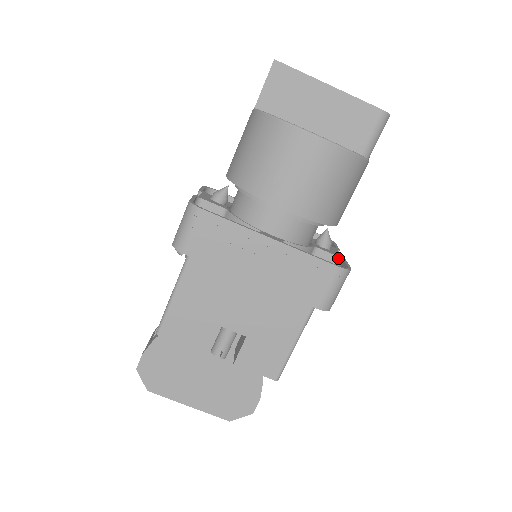
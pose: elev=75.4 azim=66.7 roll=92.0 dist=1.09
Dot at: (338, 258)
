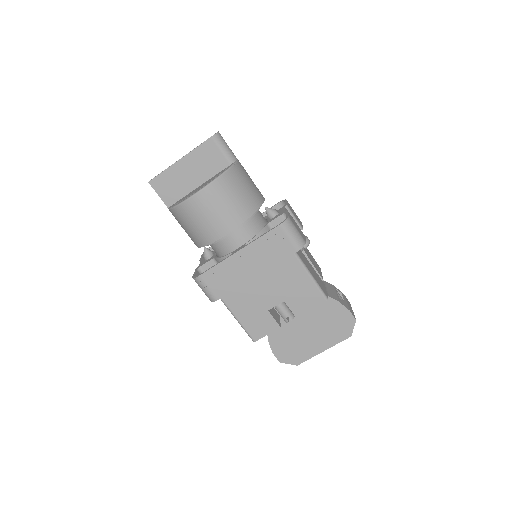
Dot at: (283, 215)
